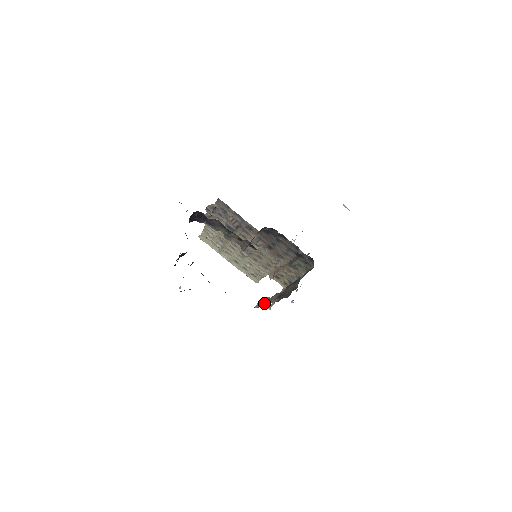
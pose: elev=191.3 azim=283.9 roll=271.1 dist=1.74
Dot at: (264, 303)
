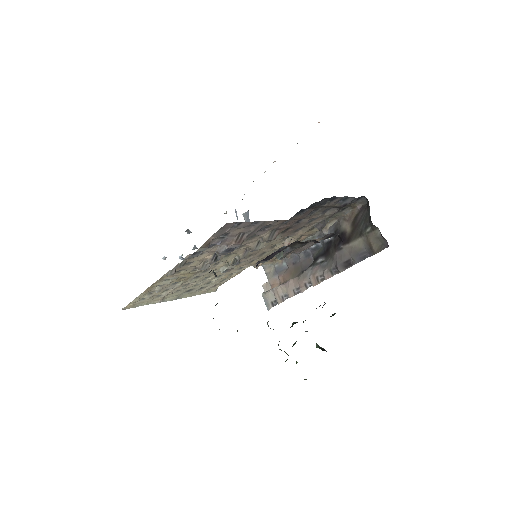
Dot at: (301, 292)
